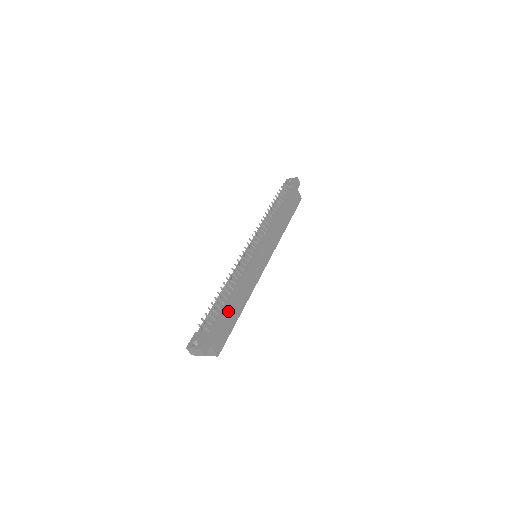
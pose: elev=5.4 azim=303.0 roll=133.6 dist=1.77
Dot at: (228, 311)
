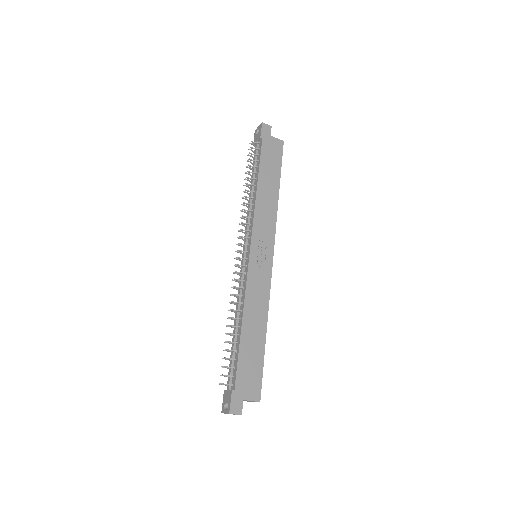
Dot at: (246, 348)
